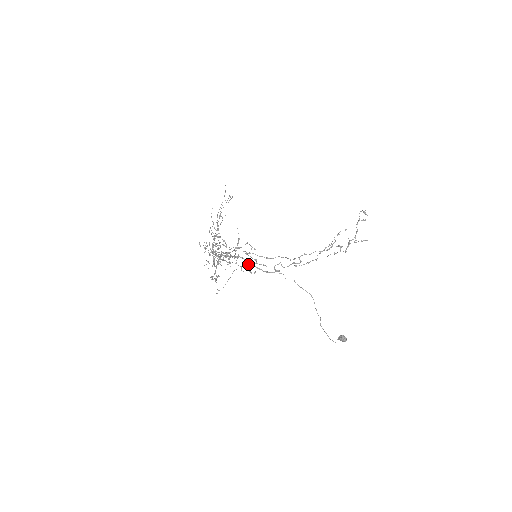
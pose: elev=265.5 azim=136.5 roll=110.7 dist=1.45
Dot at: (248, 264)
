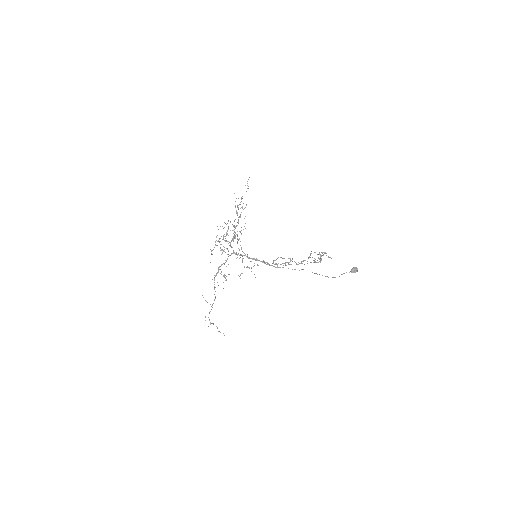
Dot at: (250, 261)
